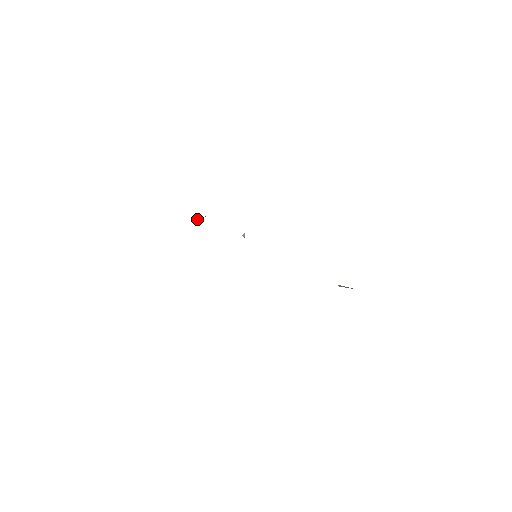
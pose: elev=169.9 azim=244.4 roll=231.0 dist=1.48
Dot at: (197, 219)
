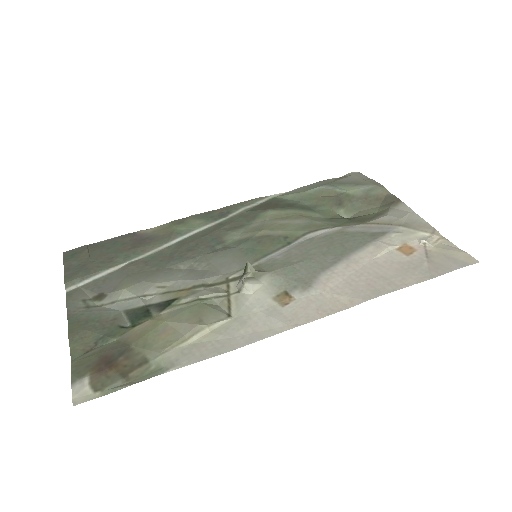
Dot at: (199, 316)
